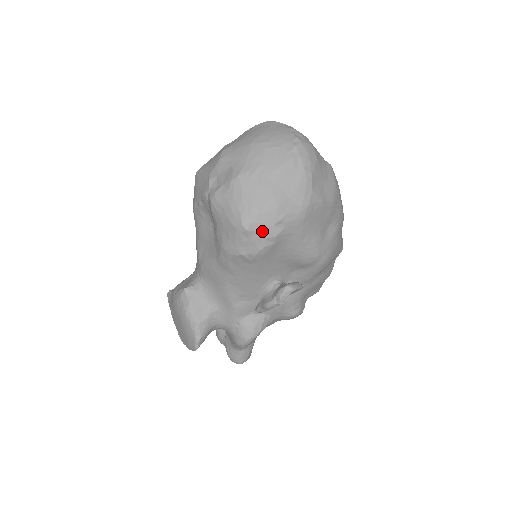
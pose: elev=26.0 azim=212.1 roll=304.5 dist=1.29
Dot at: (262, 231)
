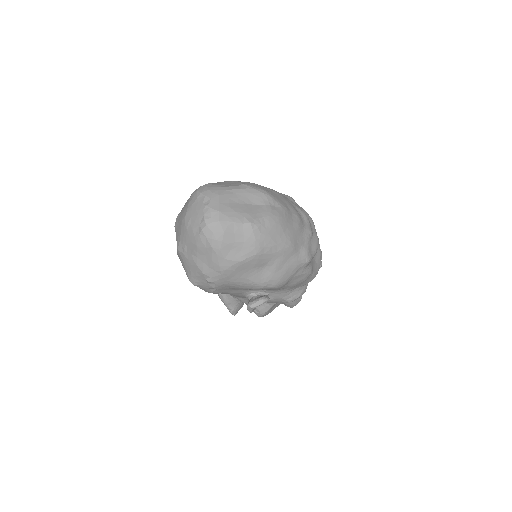
Dot at: (203, 285)
